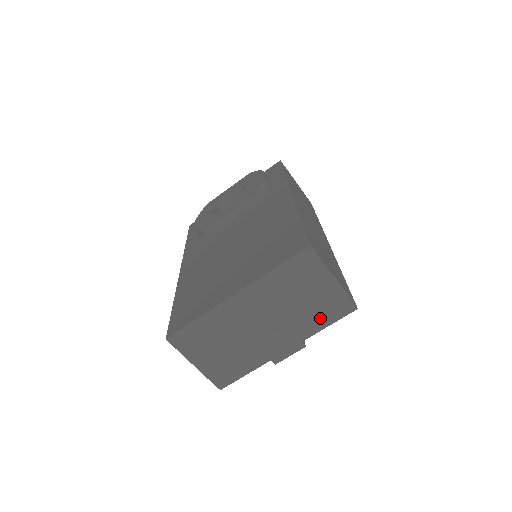
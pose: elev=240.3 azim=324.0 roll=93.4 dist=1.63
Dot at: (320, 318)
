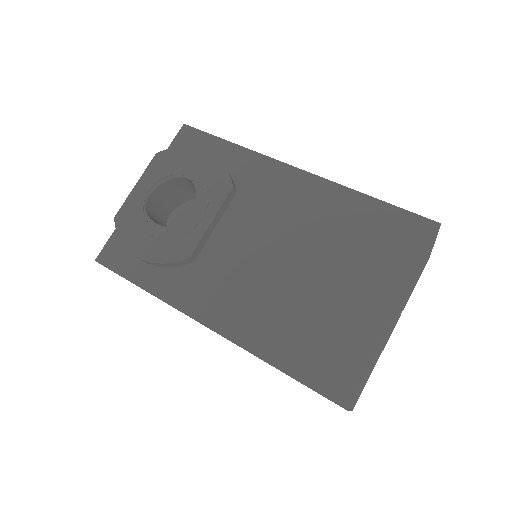
Dot at: (415, 284)
